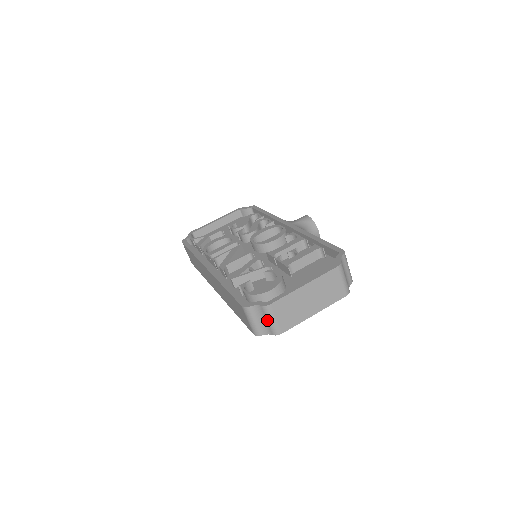
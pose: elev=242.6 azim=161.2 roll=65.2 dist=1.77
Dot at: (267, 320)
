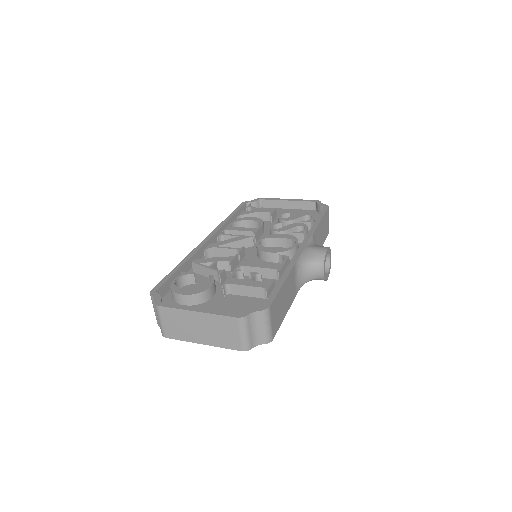
Dot at: (158, 317)
